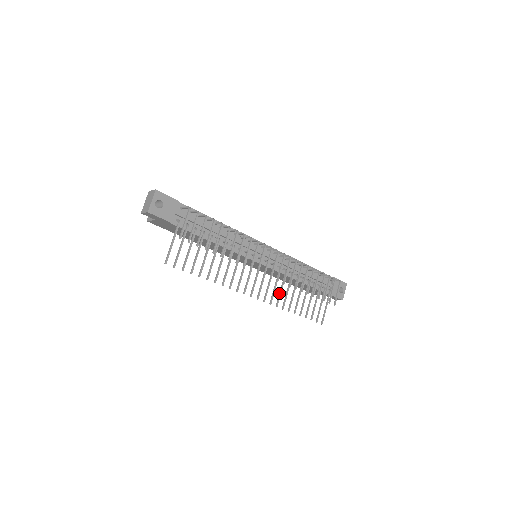
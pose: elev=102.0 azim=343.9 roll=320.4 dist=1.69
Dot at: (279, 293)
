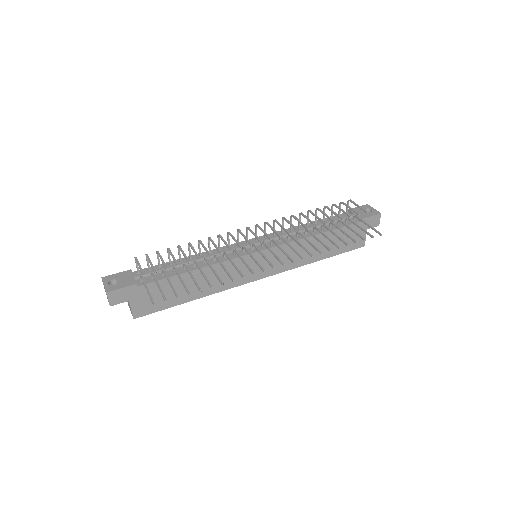
Dot at: occluded
